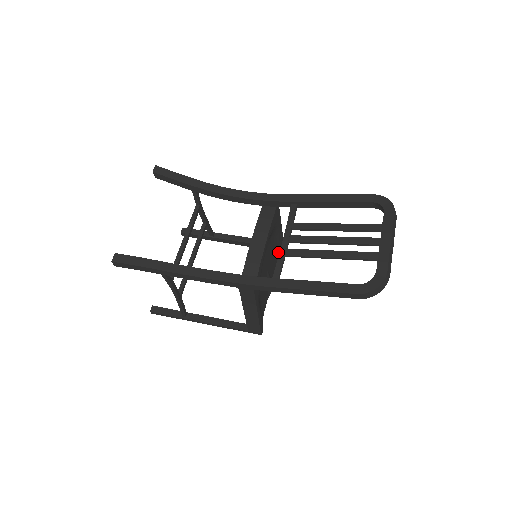
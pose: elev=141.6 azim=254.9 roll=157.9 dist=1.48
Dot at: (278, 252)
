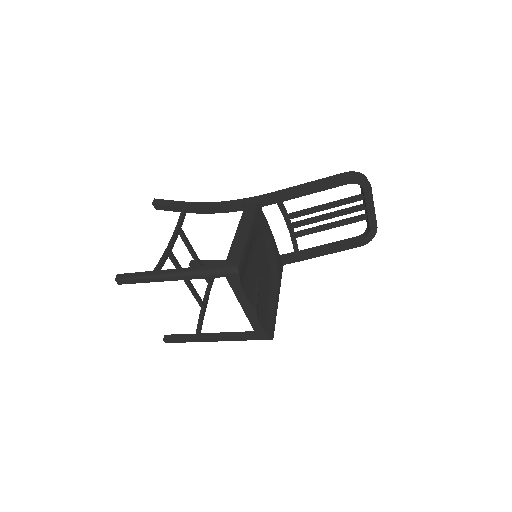
Dot at: (268, 321)
